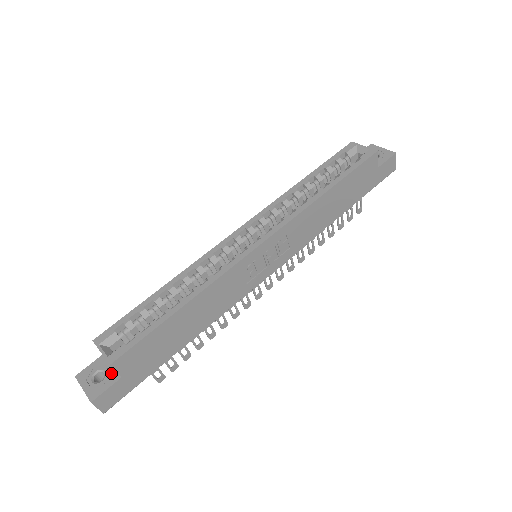
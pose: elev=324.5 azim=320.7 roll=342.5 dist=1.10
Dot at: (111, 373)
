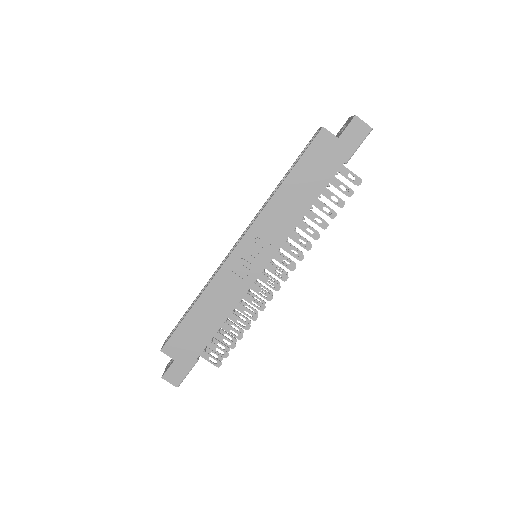
Dot at: occluded
